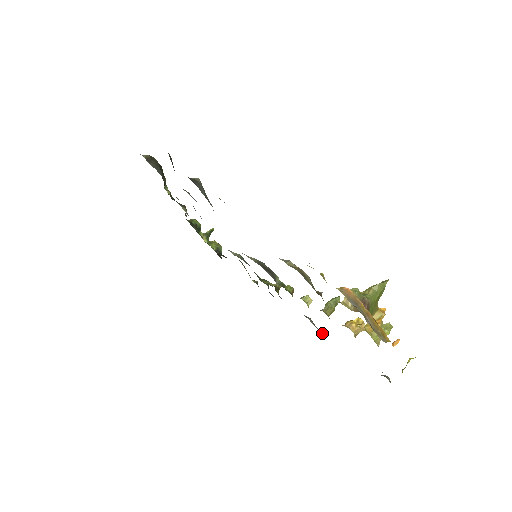
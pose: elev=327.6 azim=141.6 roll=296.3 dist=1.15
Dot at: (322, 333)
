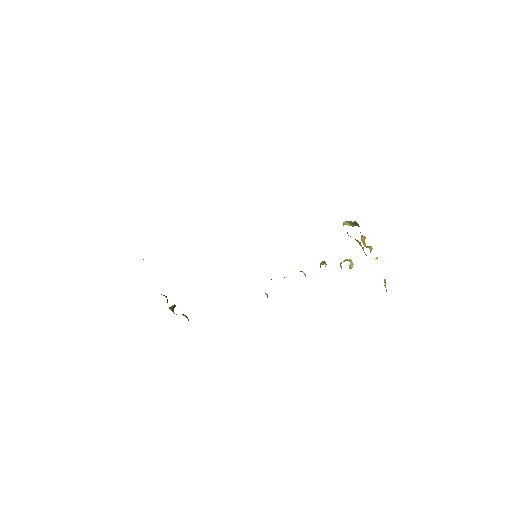
Dot at: occluded
